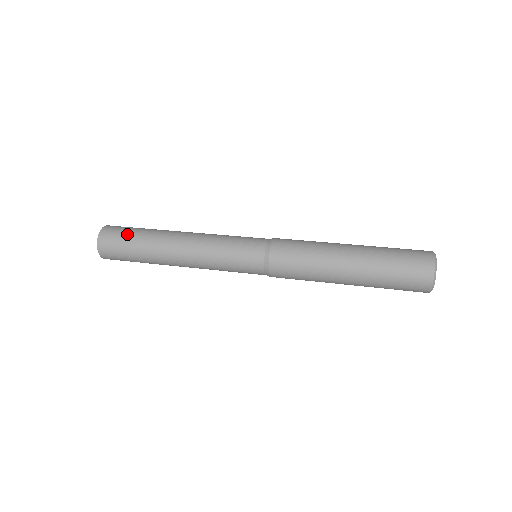
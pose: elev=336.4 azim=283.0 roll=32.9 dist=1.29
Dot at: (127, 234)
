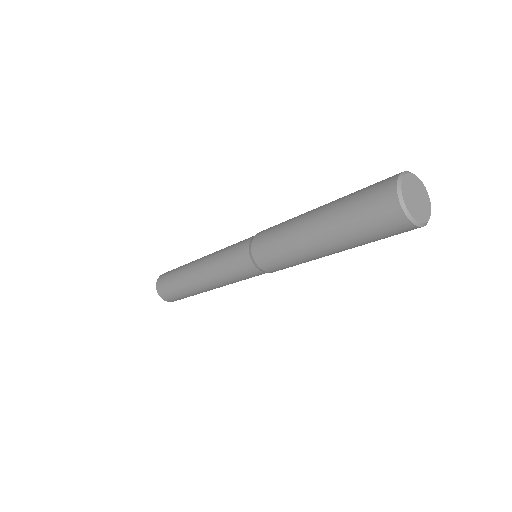
Dot at: (169, 279)
